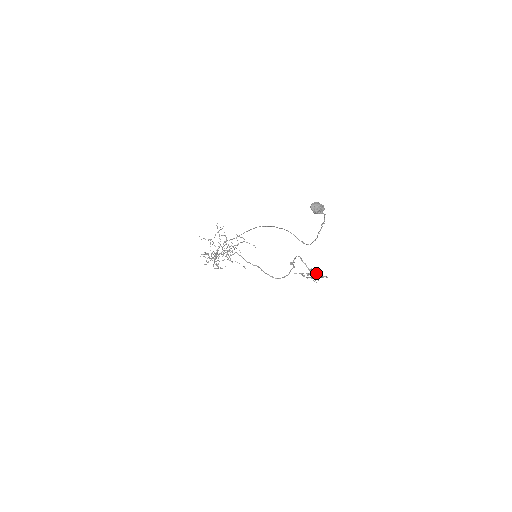
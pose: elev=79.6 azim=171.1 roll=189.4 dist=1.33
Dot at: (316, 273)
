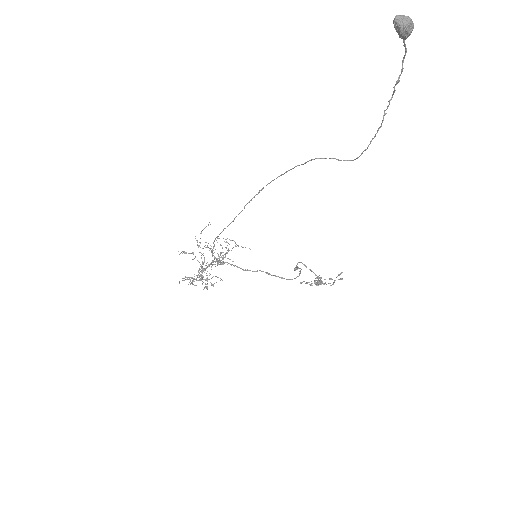
Dot at: occluded
